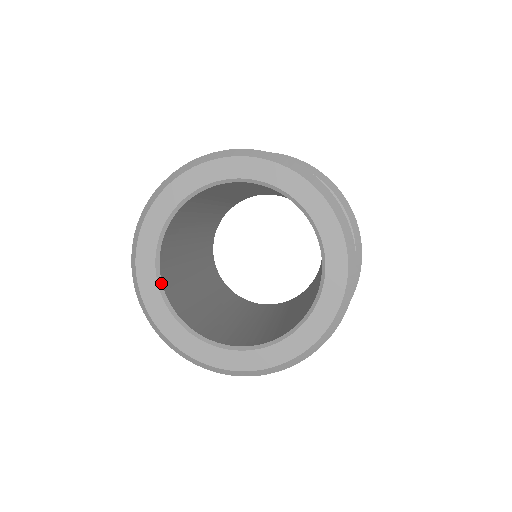
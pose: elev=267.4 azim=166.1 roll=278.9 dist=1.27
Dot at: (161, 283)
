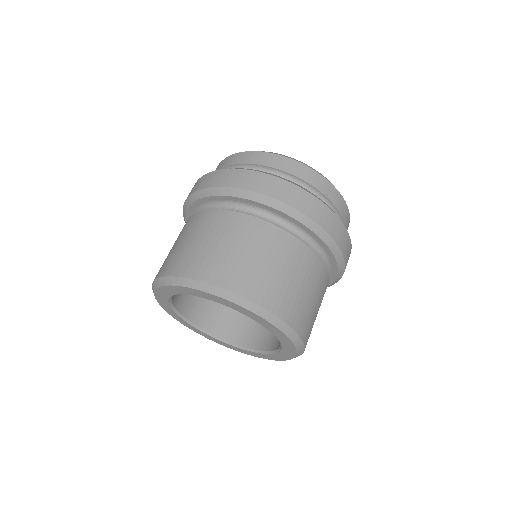
Dot at: (200, 328)
